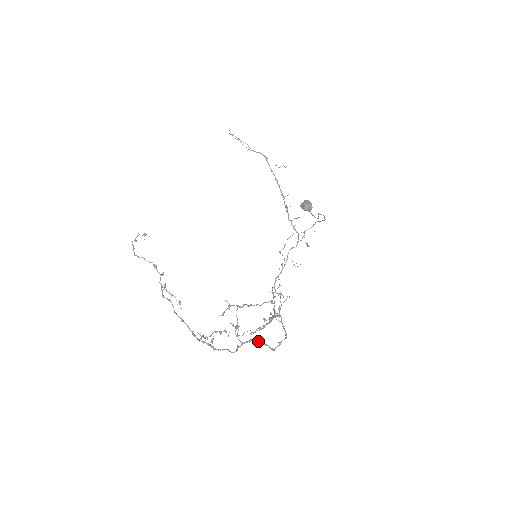
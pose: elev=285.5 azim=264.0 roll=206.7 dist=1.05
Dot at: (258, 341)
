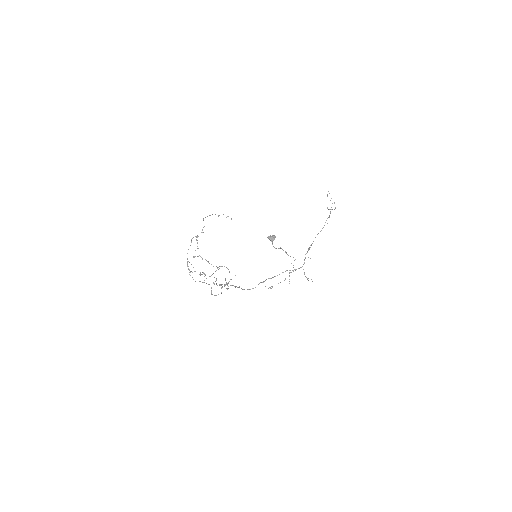
Dot at: (211, 287)
